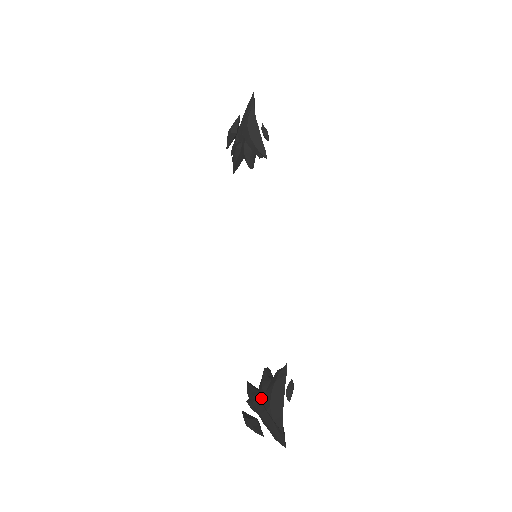
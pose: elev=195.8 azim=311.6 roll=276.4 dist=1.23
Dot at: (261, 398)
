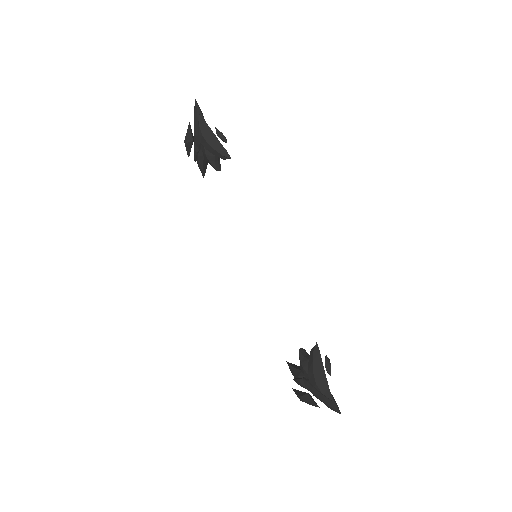
Dot at: (305, 377)
